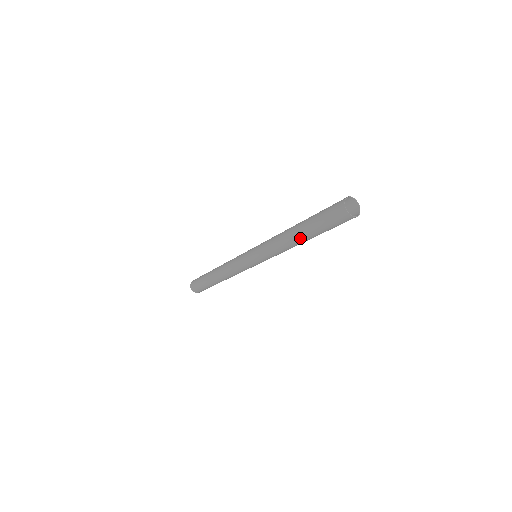
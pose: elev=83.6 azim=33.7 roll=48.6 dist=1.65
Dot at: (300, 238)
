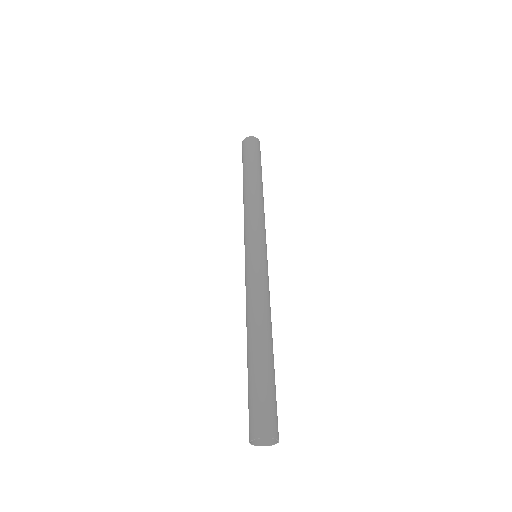
Dot at: occluded
